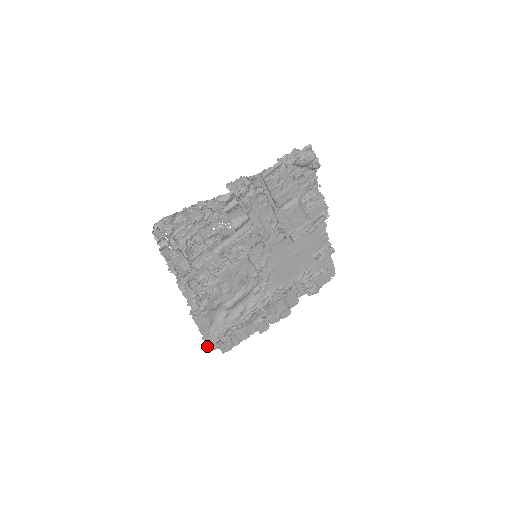
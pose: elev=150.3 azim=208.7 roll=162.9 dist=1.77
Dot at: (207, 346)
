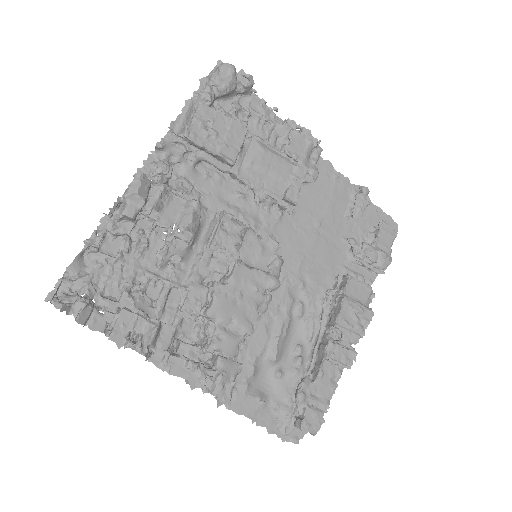
Dot at: (285, 440)
